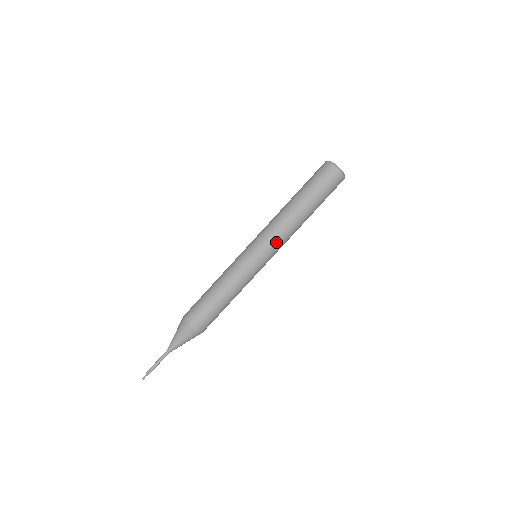
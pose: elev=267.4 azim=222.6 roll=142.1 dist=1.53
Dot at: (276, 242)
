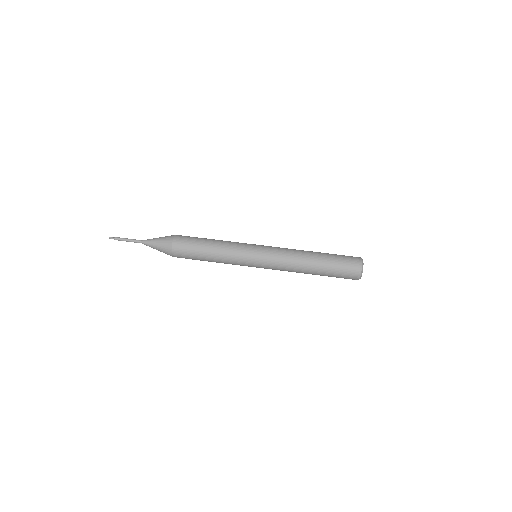
Dot at: (278, 252)
